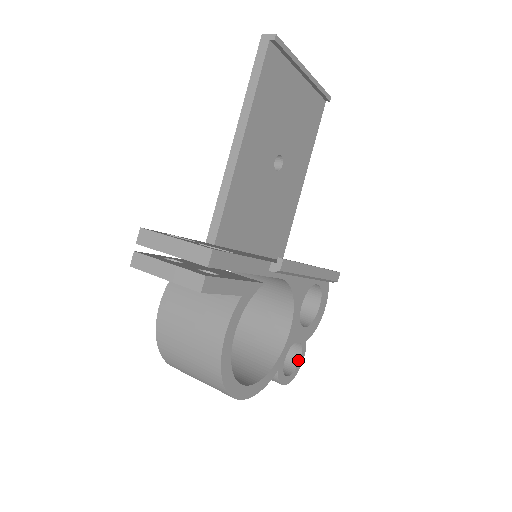
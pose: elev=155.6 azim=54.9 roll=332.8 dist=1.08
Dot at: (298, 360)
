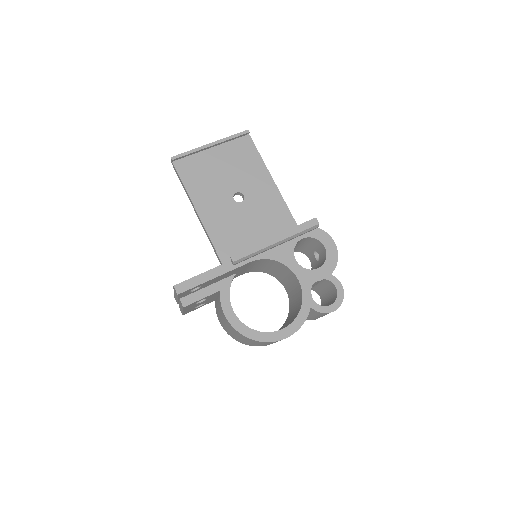
Dot at: (336, 290)
